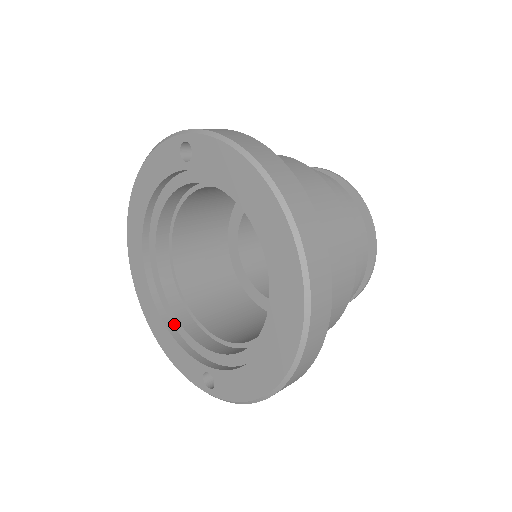
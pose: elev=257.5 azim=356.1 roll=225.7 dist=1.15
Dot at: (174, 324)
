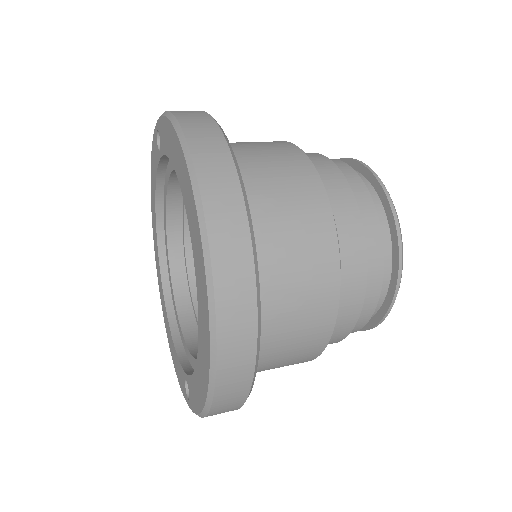
Dot at: (179, 331)
